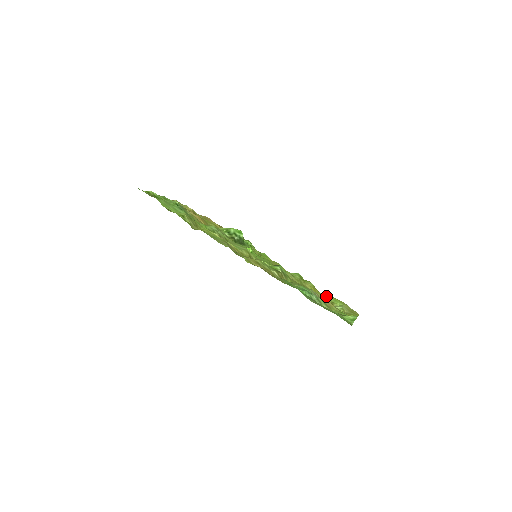
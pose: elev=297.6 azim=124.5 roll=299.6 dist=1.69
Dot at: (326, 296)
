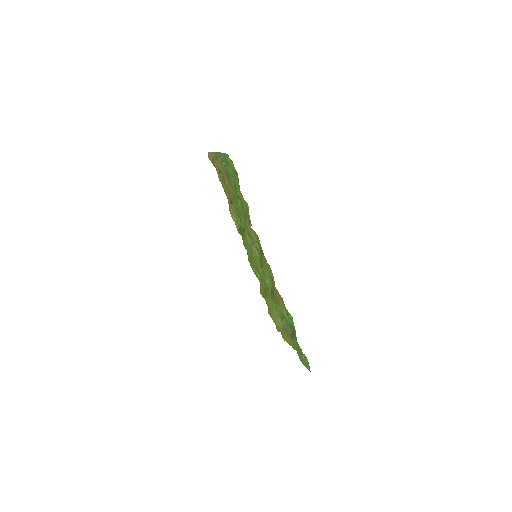
Dot at: occluded
